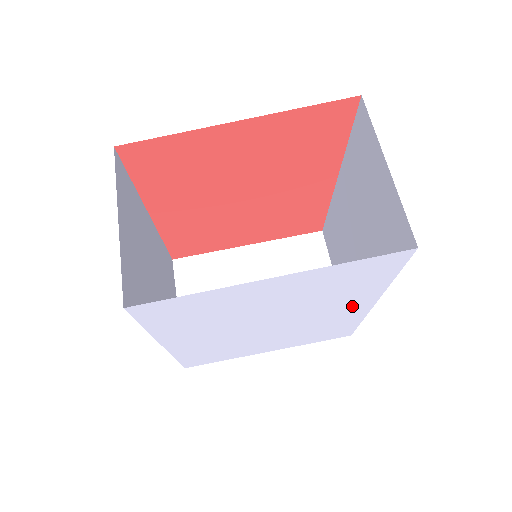
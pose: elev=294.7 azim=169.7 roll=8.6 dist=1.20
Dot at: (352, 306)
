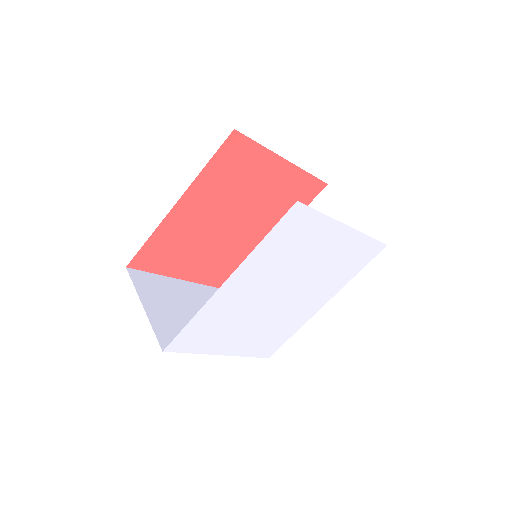
Dot at: (318, 300)
